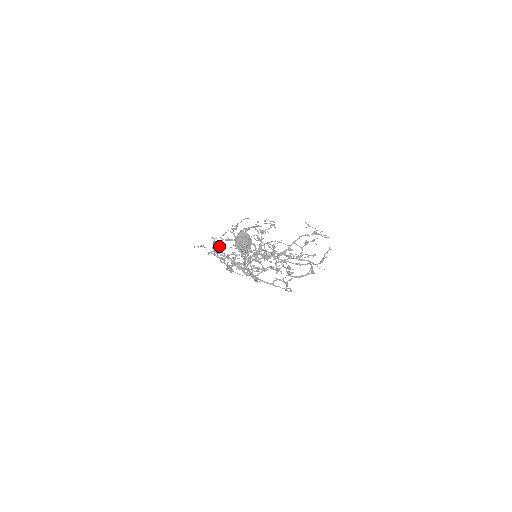
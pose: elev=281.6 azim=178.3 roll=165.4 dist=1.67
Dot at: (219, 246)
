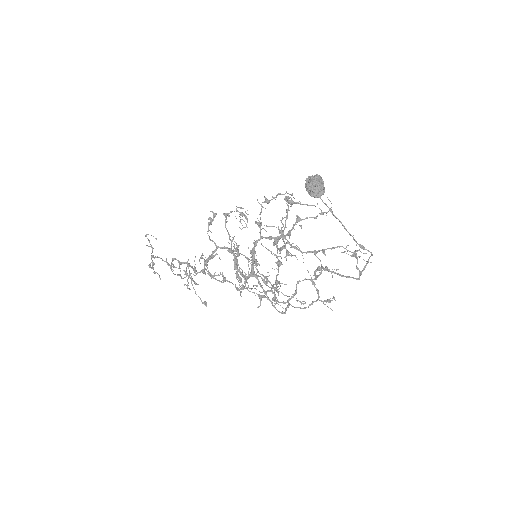
Dot at: occluded
